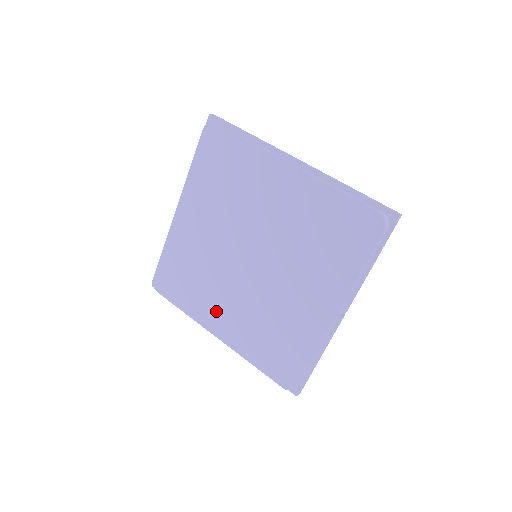
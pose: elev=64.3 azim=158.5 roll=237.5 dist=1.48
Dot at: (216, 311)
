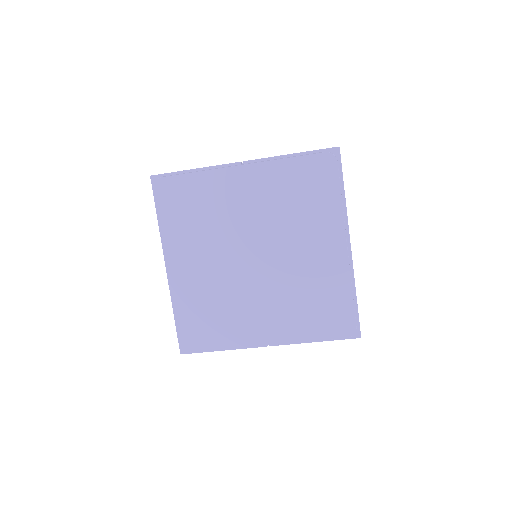
Dot at: (188, 256)
